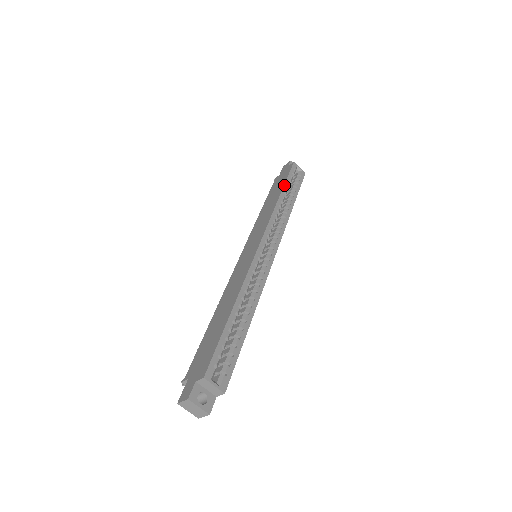
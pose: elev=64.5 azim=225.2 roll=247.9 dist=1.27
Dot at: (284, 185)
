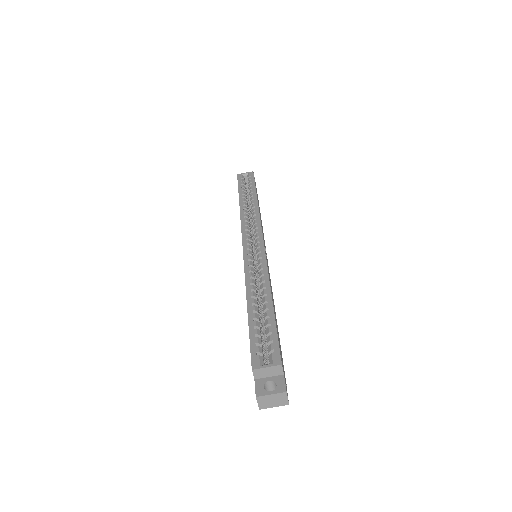
Dot at: occluded
